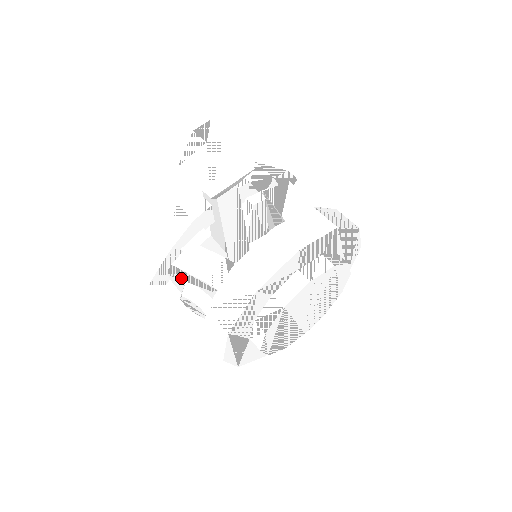
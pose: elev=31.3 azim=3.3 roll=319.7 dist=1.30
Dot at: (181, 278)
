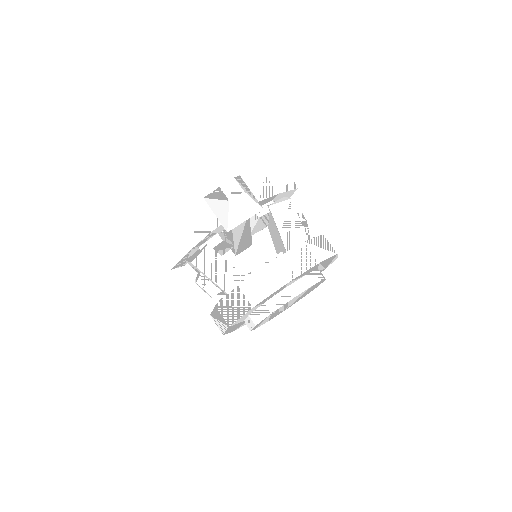
Dot at: (197, 269)
